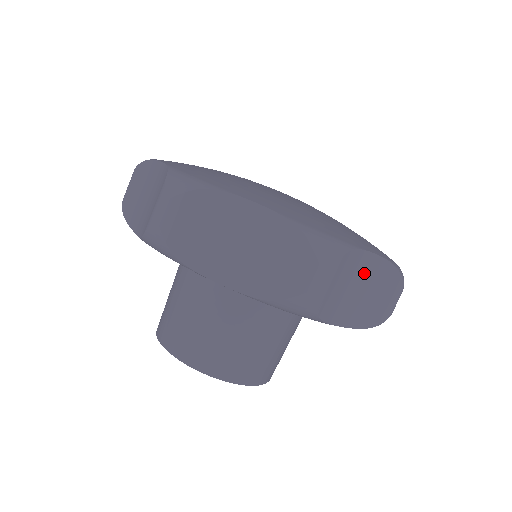
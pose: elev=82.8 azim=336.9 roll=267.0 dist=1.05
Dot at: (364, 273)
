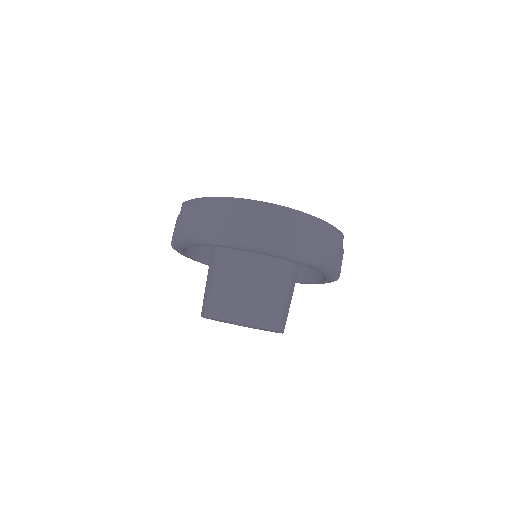
Dot at: occluded
